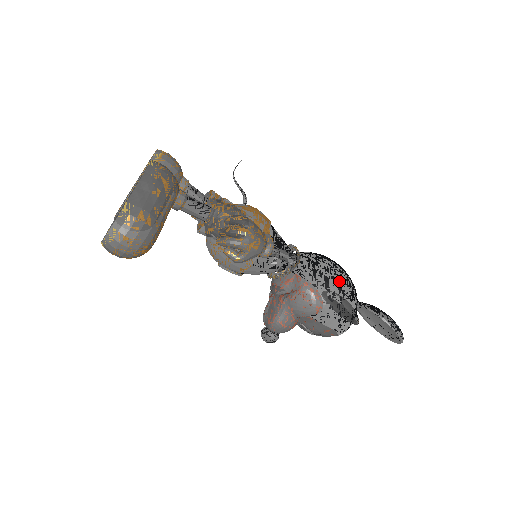
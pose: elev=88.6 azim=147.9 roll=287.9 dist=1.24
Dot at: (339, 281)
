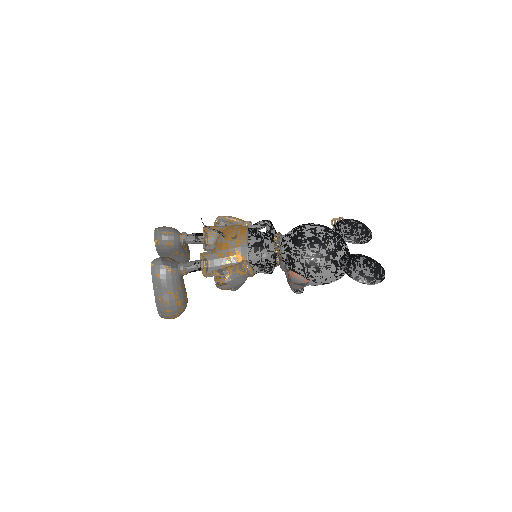
Dot at: (313, 262)
